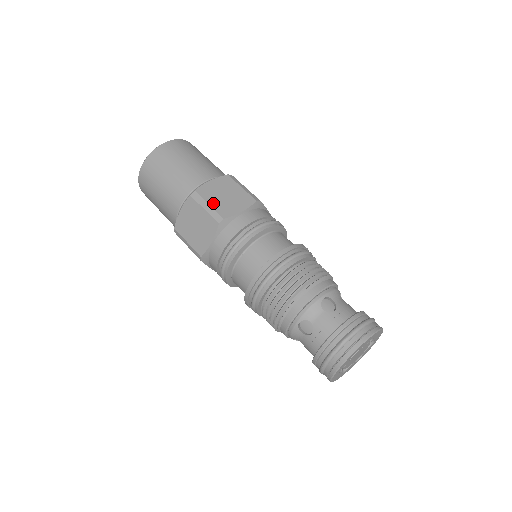
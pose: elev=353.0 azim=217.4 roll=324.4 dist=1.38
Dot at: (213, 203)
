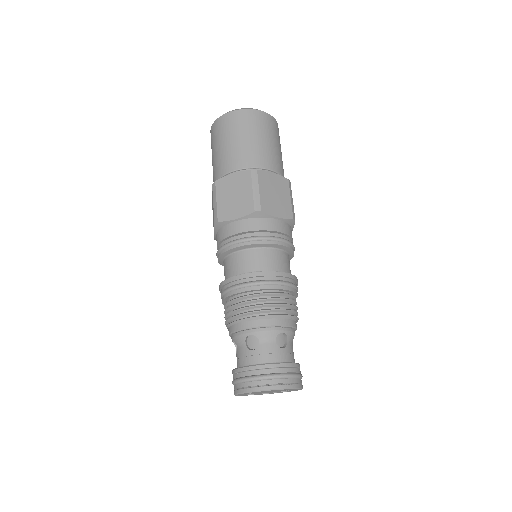
Dot at: (220, 201)
